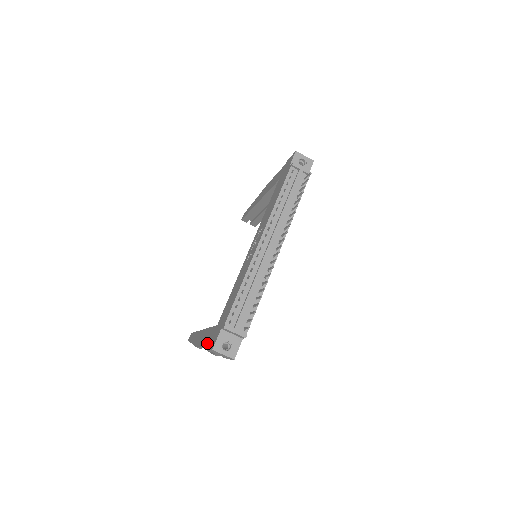
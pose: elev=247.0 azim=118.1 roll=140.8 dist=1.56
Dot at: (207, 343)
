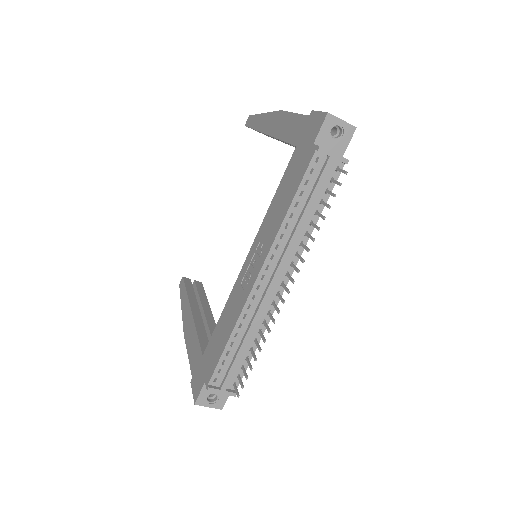
Dot at: (192, 367)
